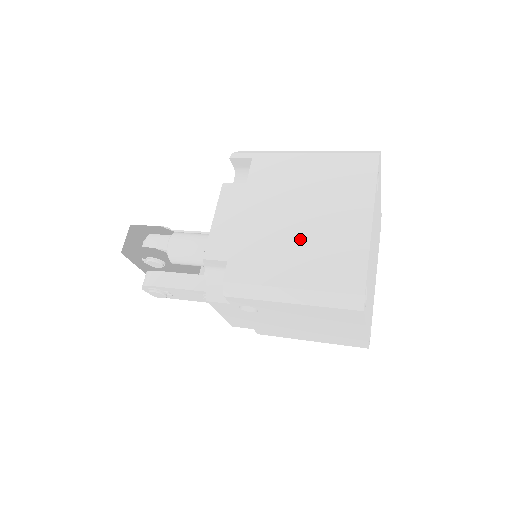
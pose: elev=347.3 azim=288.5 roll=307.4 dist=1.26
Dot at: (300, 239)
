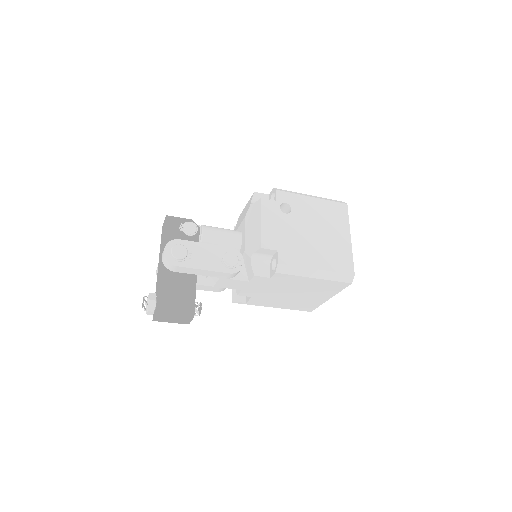
Dot at: occluded
